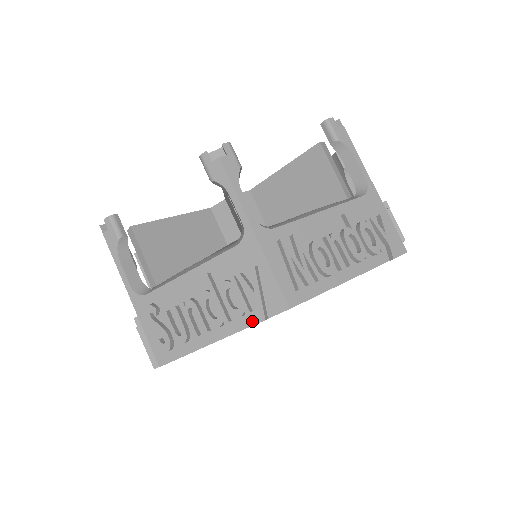
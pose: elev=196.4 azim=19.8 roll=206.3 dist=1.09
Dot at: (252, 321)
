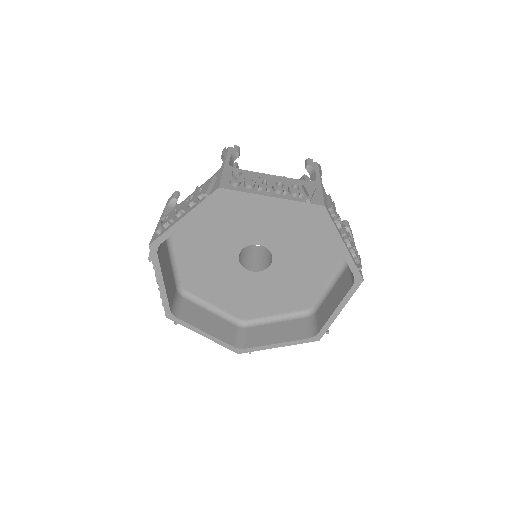
Dot at: (299, 200)
